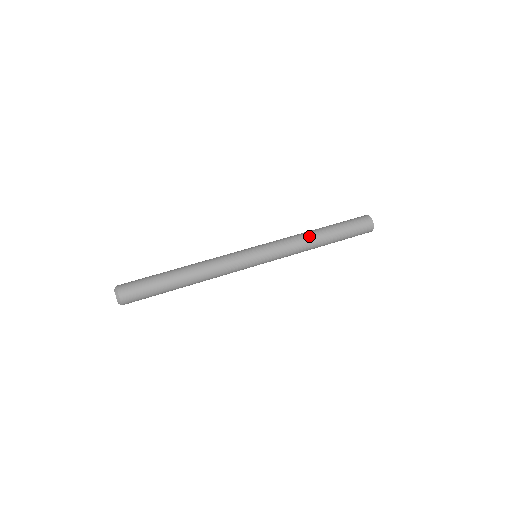
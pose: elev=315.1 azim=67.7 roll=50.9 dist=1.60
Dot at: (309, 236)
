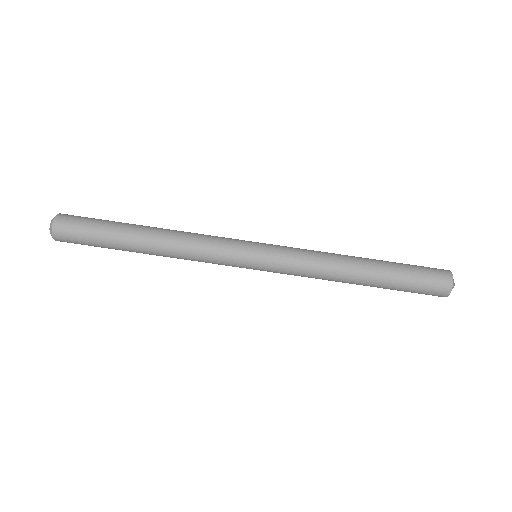
Dot at: (342, 267)
